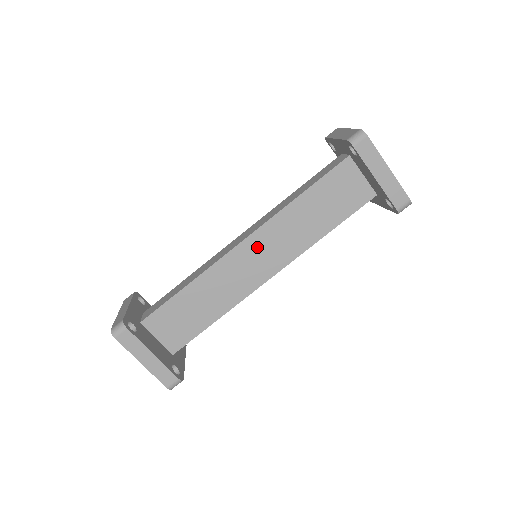
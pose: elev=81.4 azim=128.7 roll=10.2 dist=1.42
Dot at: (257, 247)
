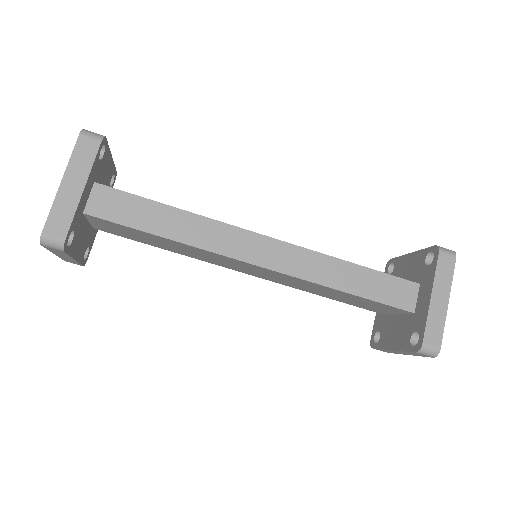
Dot at: (264, 271)
